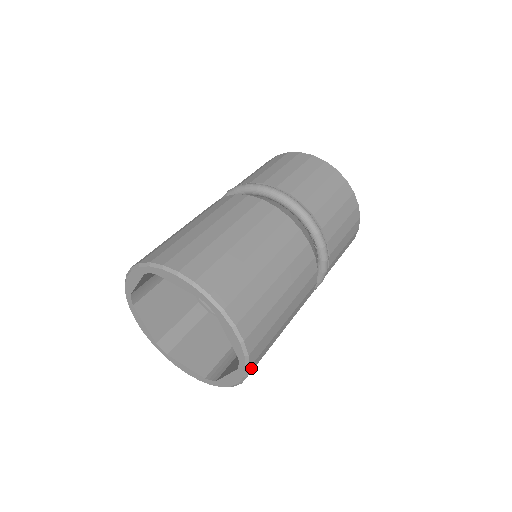
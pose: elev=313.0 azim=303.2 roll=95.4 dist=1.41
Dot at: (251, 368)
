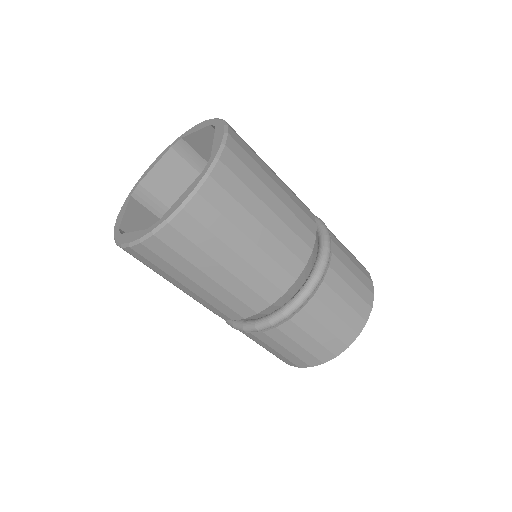
Dot at: (152, 242)
